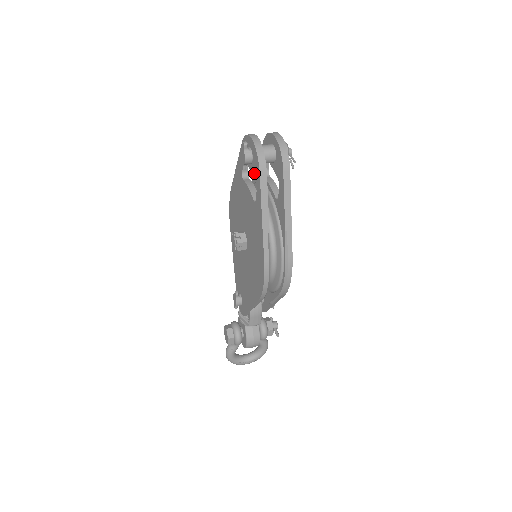
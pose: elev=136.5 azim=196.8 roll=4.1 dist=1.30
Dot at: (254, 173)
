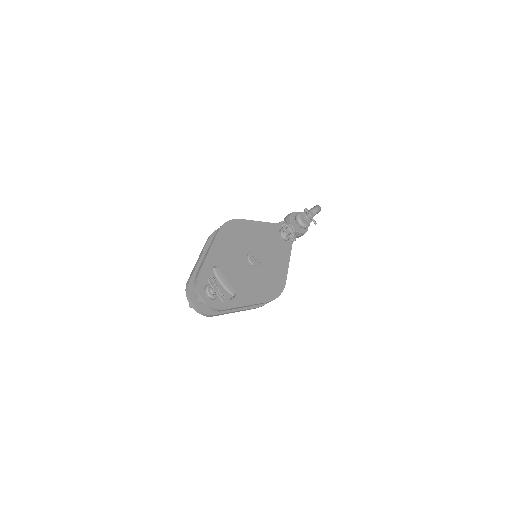
Dot at: occluded
